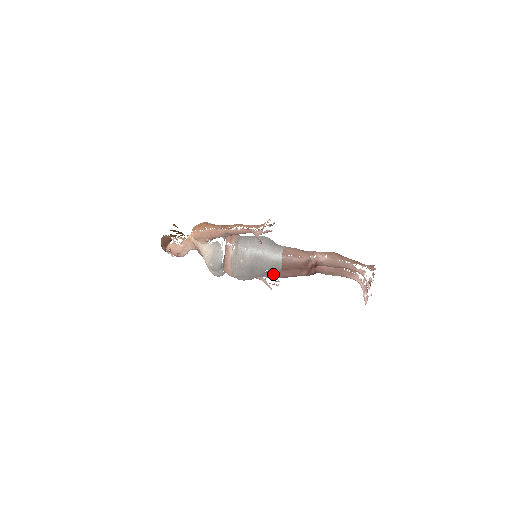
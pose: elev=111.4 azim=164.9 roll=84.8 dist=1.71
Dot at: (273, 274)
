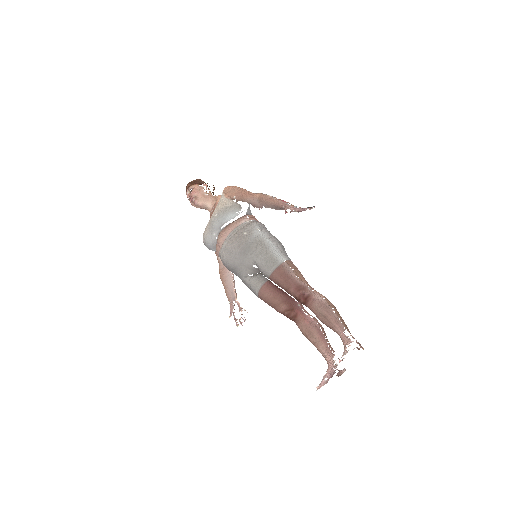
Dot at: (256, 280)
